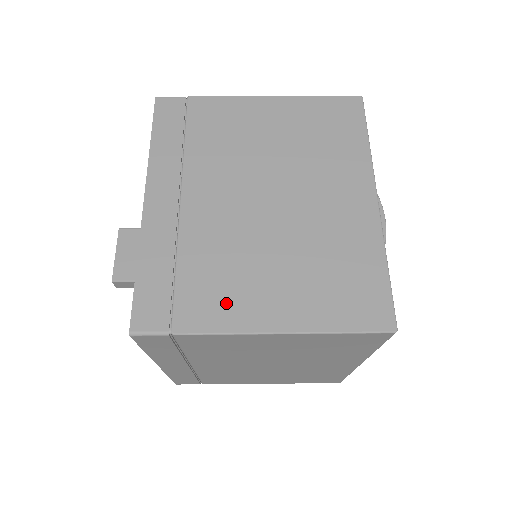
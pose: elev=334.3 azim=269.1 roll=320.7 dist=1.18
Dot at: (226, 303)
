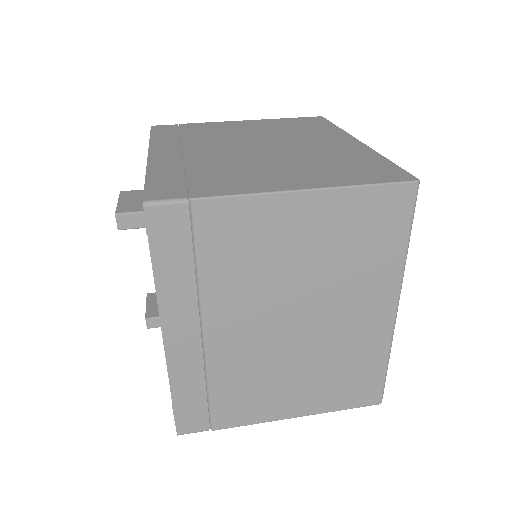
Dot at: (243, 182)
